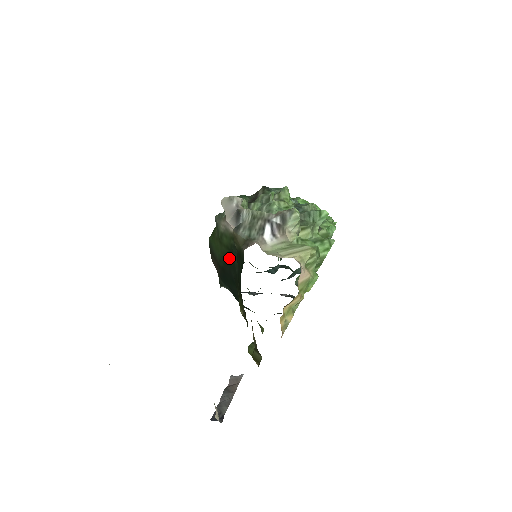
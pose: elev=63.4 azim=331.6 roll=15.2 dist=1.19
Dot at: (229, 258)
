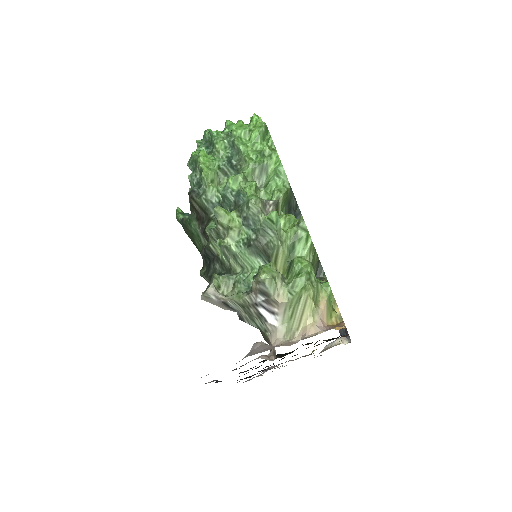
Dot at: occluded
